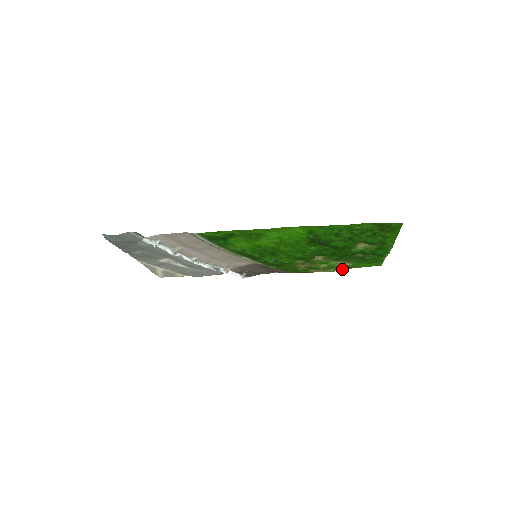
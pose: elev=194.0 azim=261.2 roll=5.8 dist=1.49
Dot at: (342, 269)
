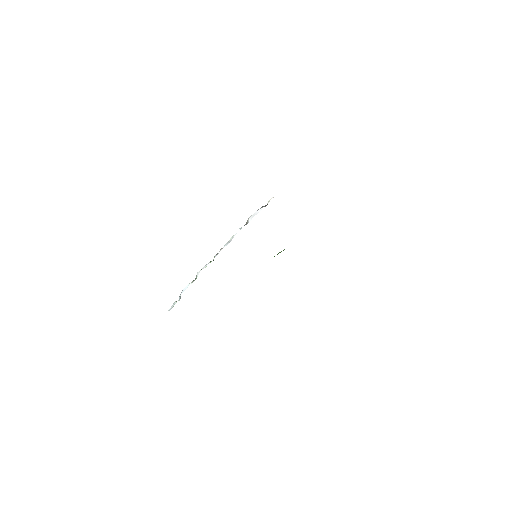
Dot at: occluded
